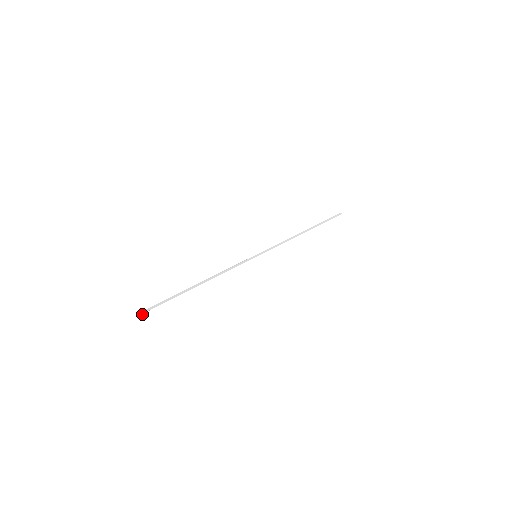
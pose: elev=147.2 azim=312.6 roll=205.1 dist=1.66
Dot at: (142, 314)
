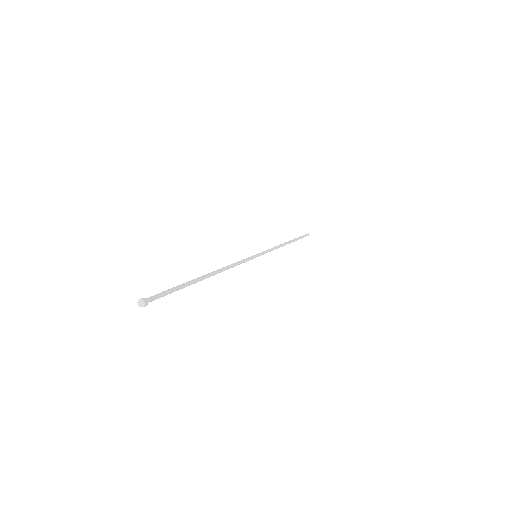
Dot at: (145, 300)
